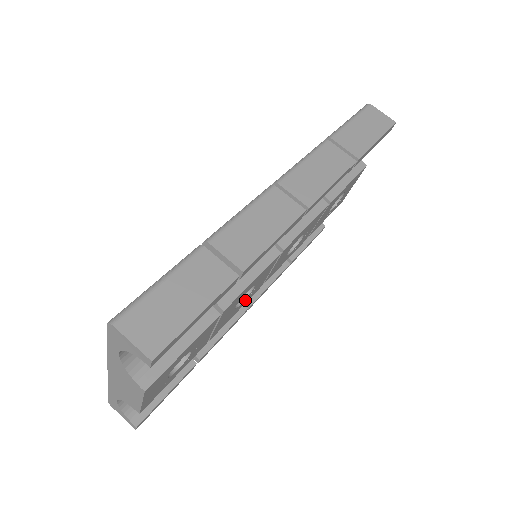
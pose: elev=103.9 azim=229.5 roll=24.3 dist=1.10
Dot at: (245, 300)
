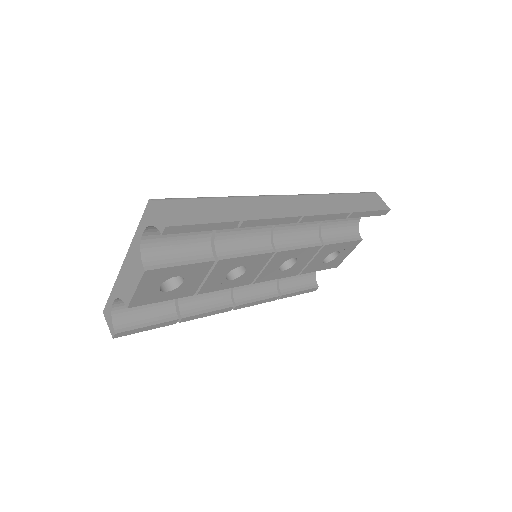
Dot at: (235, 281)
